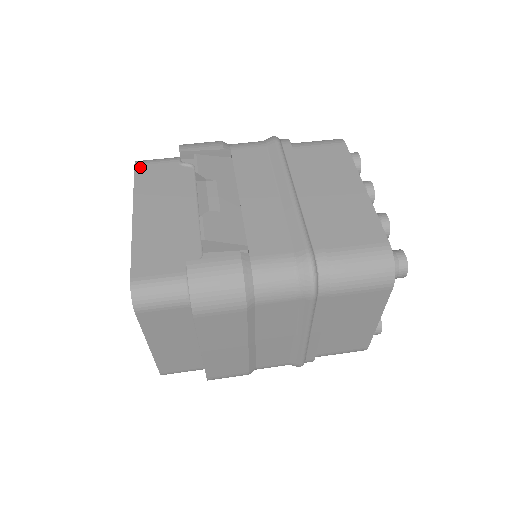
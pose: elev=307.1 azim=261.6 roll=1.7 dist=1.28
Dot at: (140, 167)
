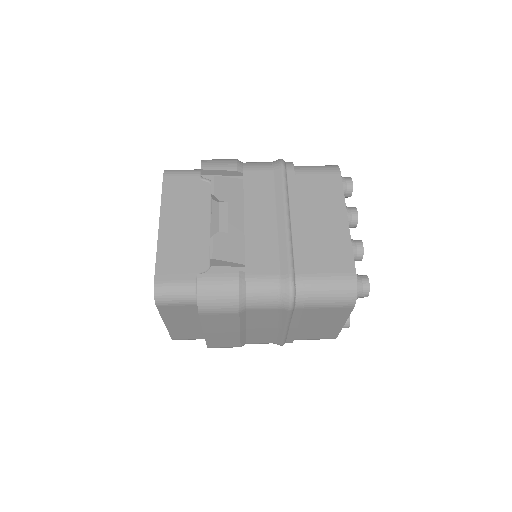
Dot at: (168, 178)
